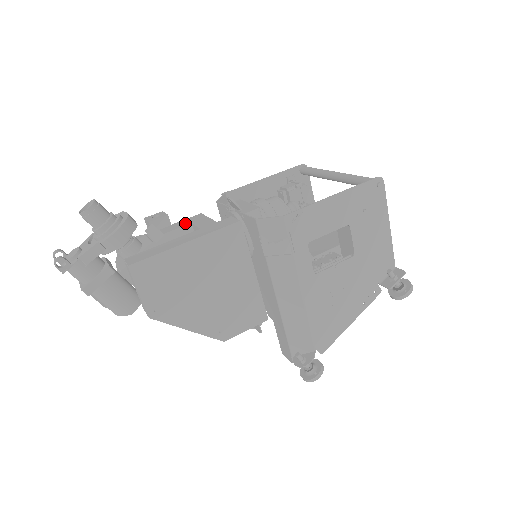
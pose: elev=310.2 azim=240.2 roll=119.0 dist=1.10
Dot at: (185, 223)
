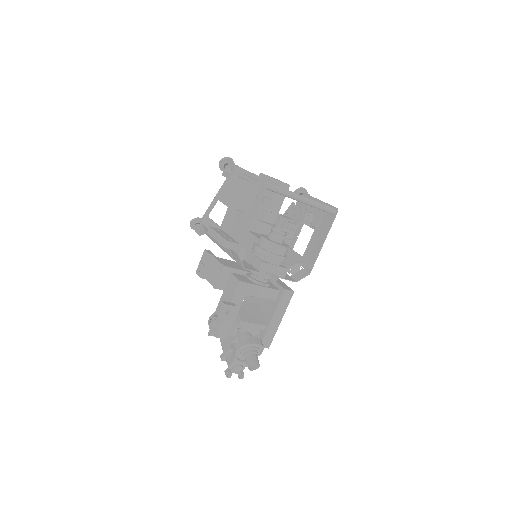
Dot at: (241, 297)
